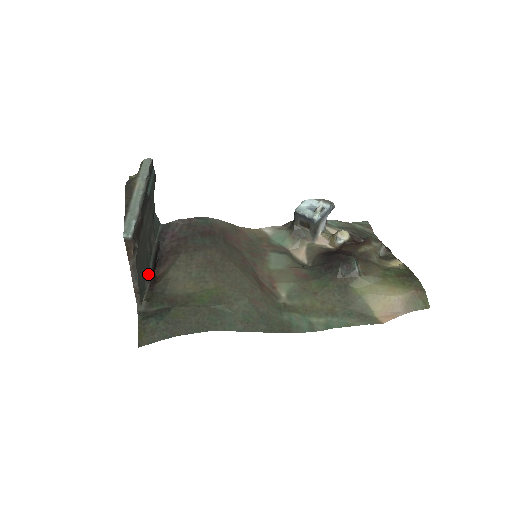
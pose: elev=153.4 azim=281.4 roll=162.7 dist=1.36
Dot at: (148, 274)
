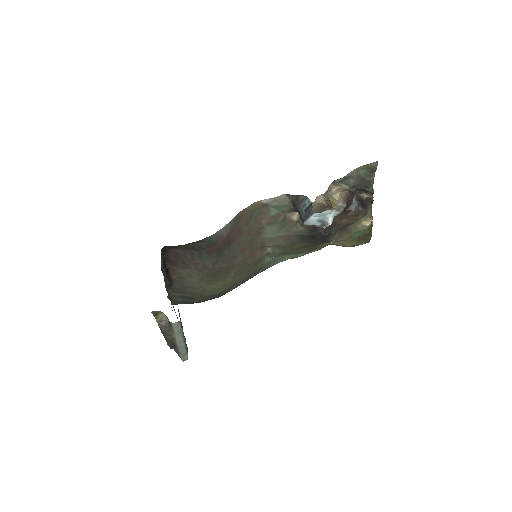
Dot at: occluded
